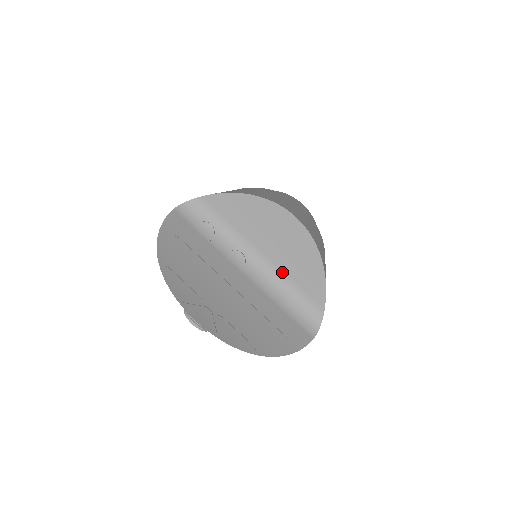
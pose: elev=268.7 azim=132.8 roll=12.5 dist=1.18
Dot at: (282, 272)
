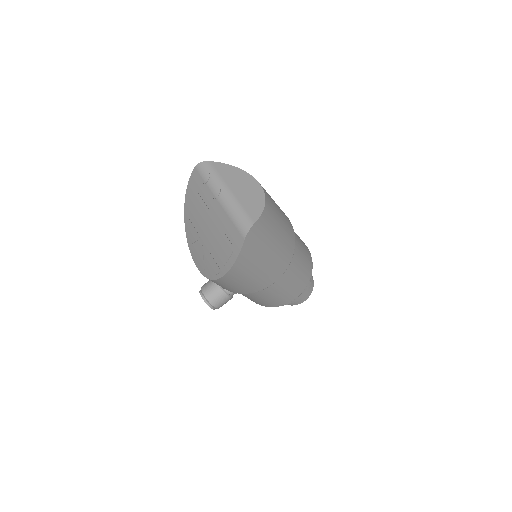
Dot at: (238, 200)
